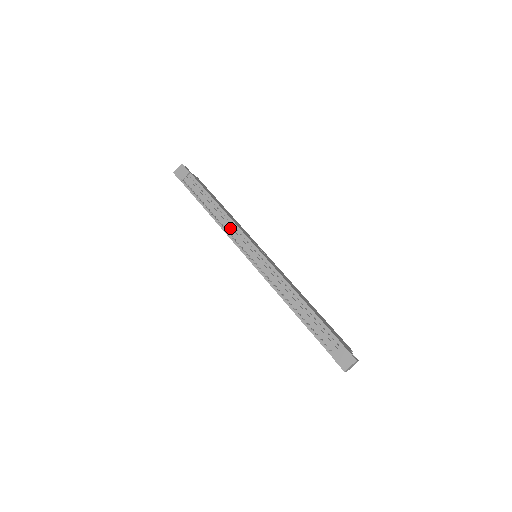
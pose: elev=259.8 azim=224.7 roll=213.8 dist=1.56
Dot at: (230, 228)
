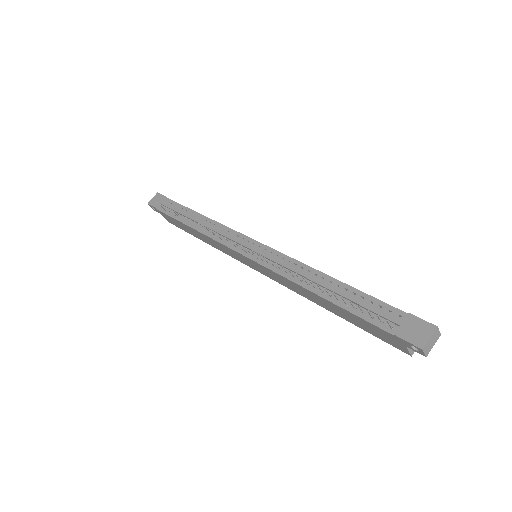
Dot at: (218, 231)
